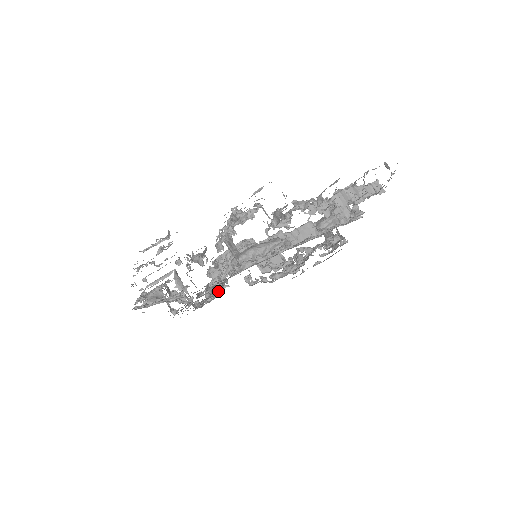
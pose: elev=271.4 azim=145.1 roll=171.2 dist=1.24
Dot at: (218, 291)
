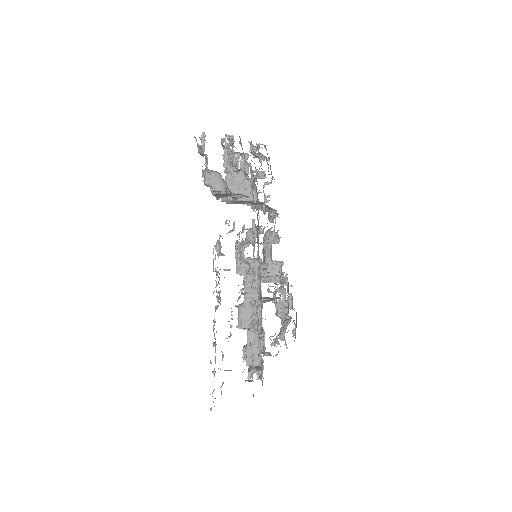
Dot at: occluded
